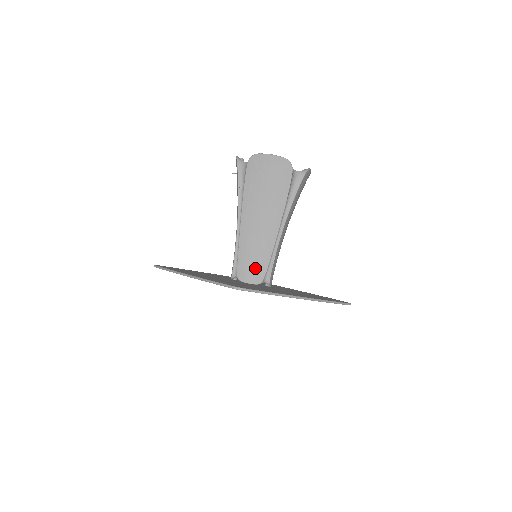
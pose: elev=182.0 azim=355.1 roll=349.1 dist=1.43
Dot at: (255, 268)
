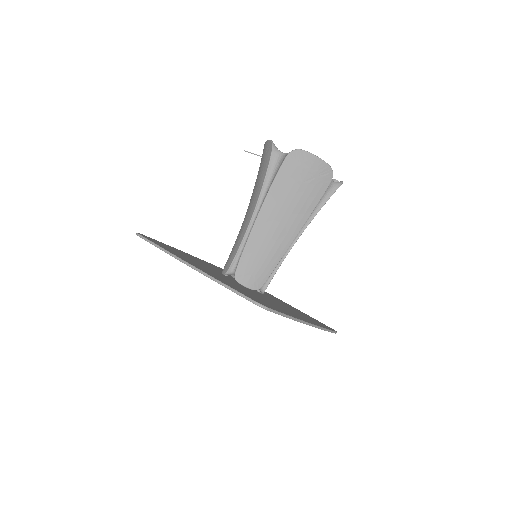
Dot at: (257, 272)
